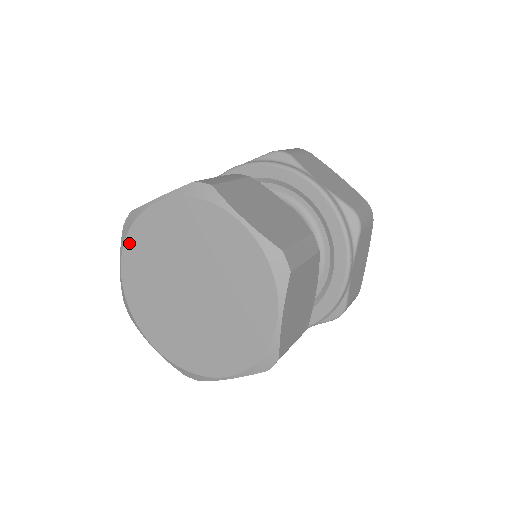
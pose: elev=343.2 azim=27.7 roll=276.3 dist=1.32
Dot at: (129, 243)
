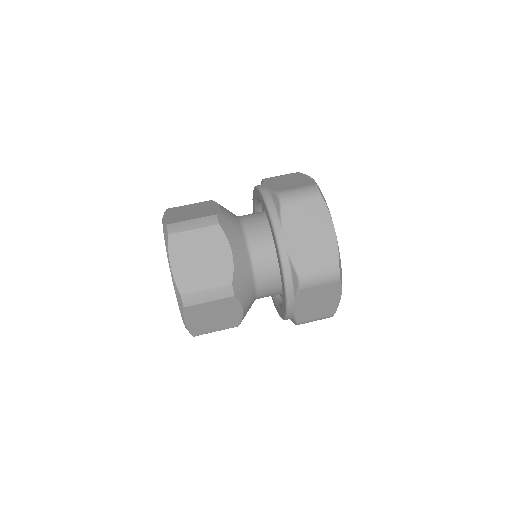
Dot at: occluded
